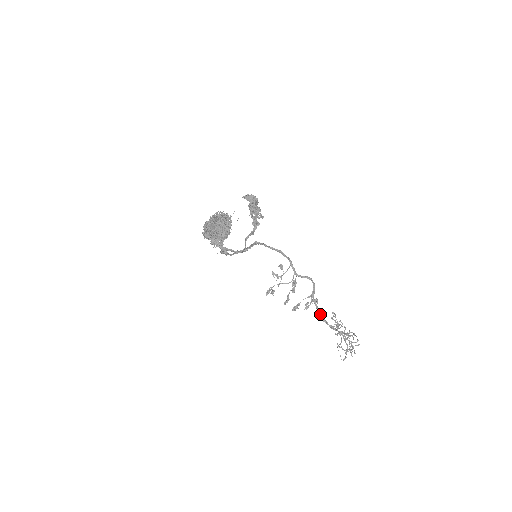
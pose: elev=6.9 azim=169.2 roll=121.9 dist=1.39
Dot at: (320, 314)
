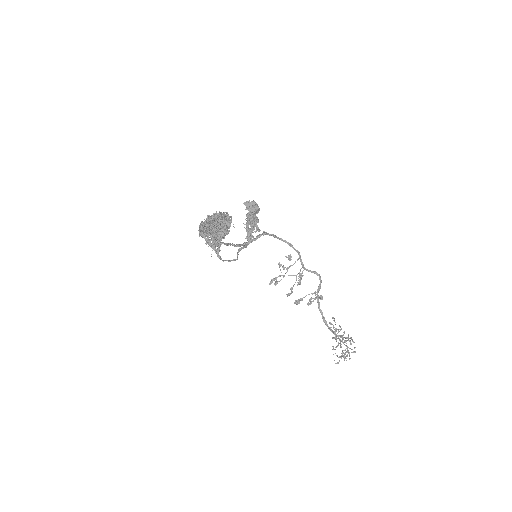
Dot at: (321, 313)
